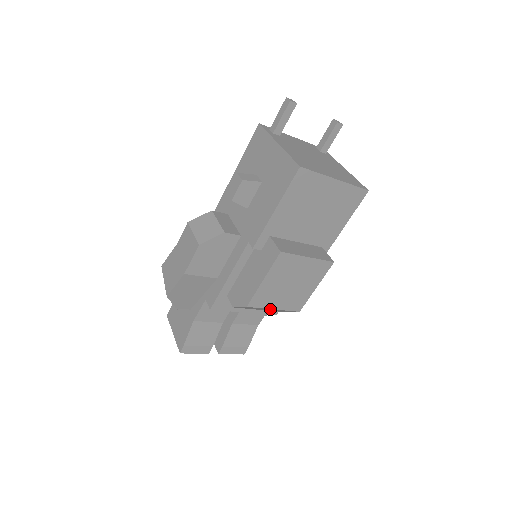
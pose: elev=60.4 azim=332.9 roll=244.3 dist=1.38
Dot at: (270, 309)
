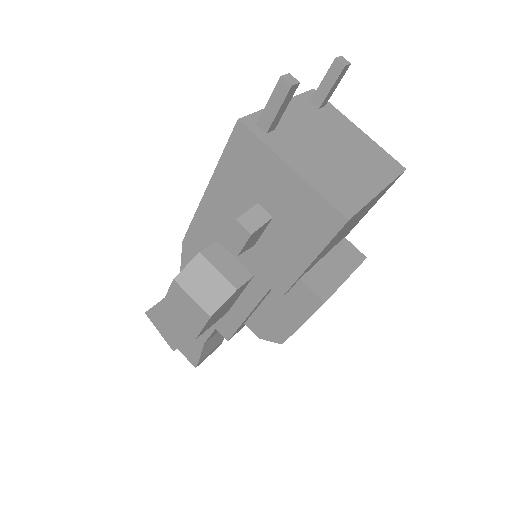
Dot at: occluded
